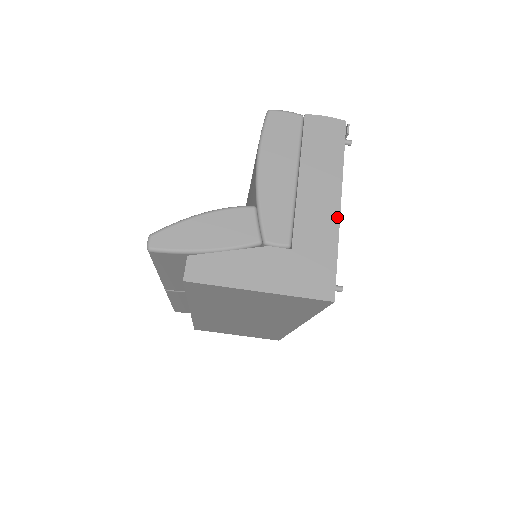
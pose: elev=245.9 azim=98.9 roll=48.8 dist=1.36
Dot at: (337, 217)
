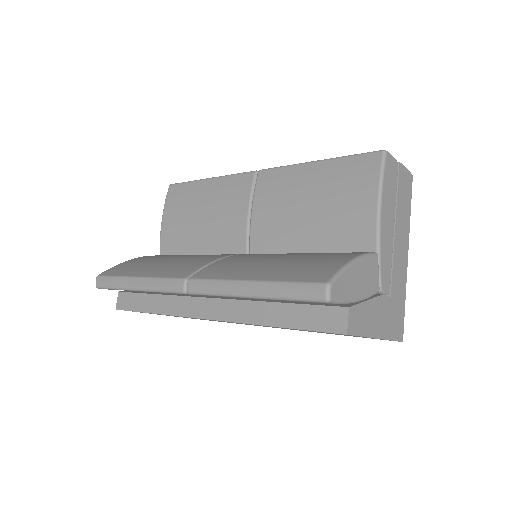
Dot at: occluded
